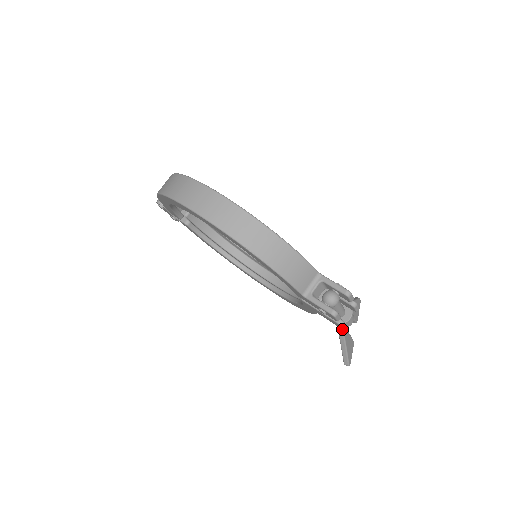
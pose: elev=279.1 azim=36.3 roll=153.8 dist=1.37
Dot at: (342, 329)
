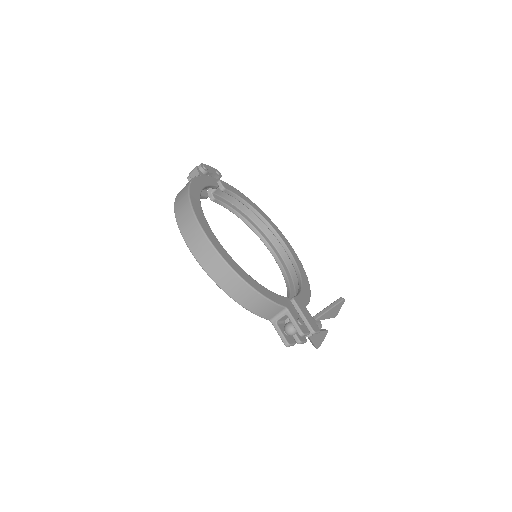
Dot at: occluded
